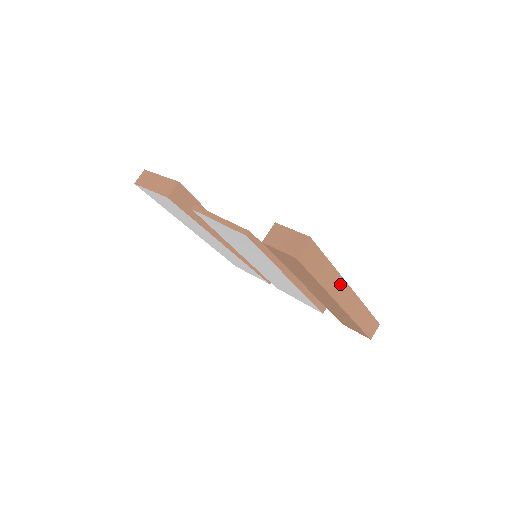
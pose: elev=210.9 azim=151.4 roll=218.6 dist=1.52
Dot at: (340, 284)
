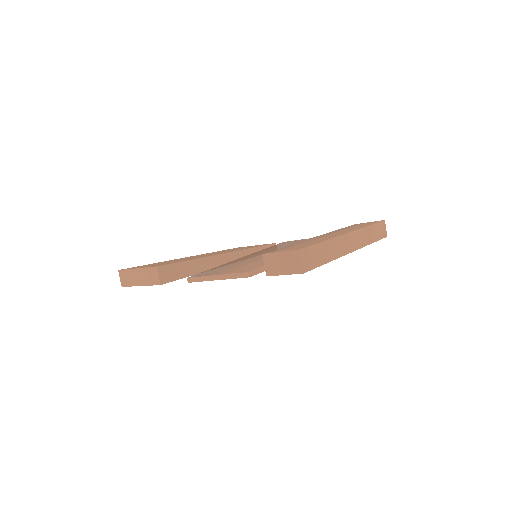
Dot at: (341, 241)
